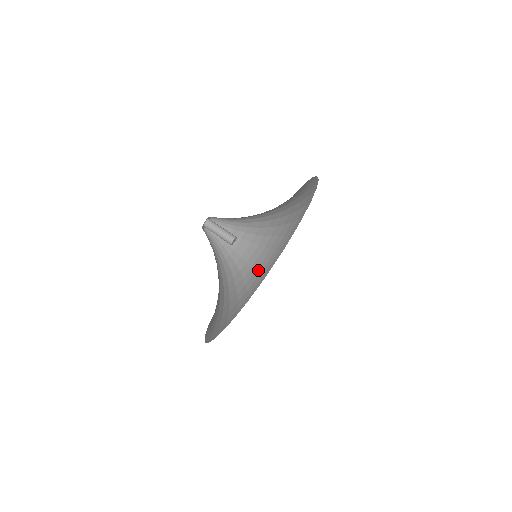
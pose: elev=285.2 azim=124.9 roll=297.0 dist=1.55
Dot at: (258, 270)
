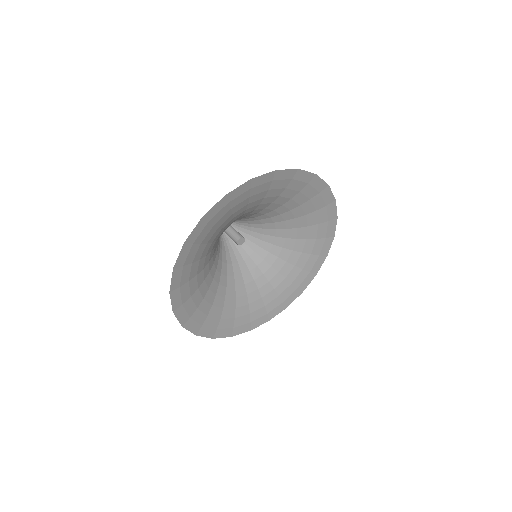
Dot at: (214, 310)
